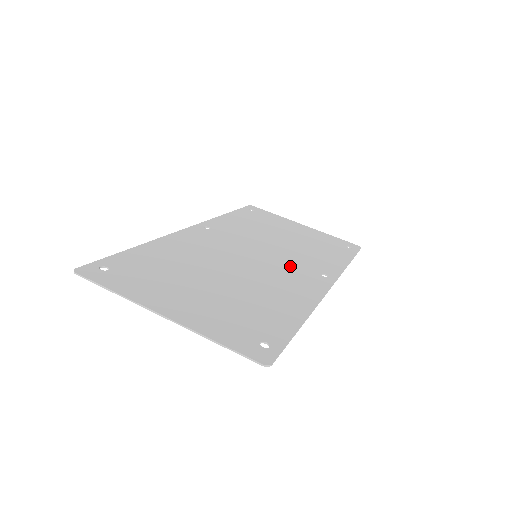
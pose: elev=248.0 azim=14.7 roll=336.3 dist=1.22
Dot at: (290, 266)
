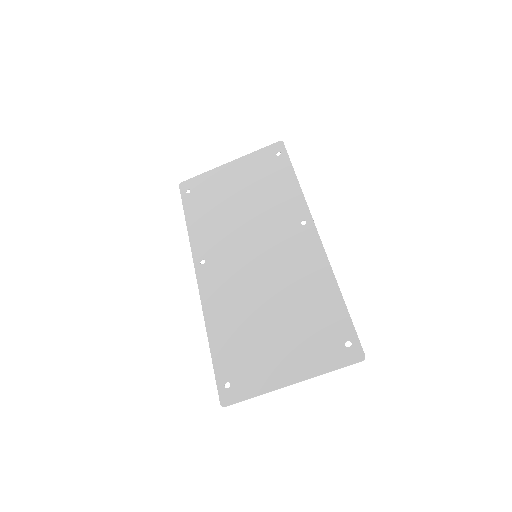
Dot at: (280, 241)
